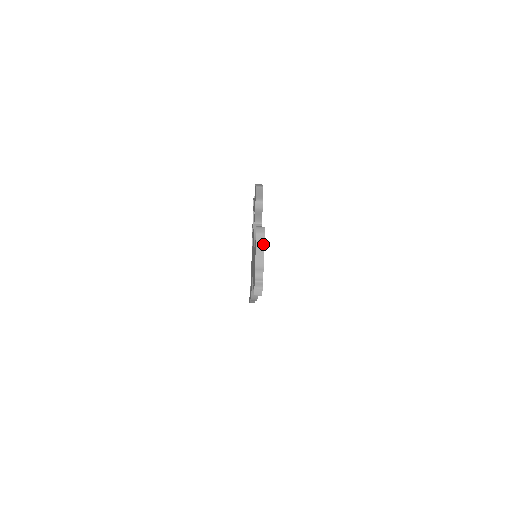
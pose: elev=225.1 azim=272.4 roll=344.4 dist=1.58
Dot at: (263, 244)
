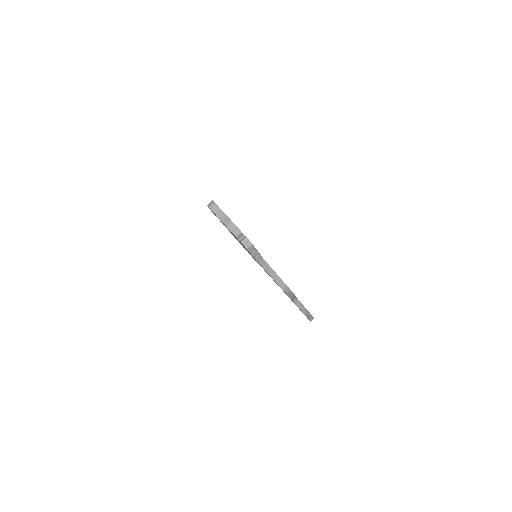
Dot at: (219, 209)
